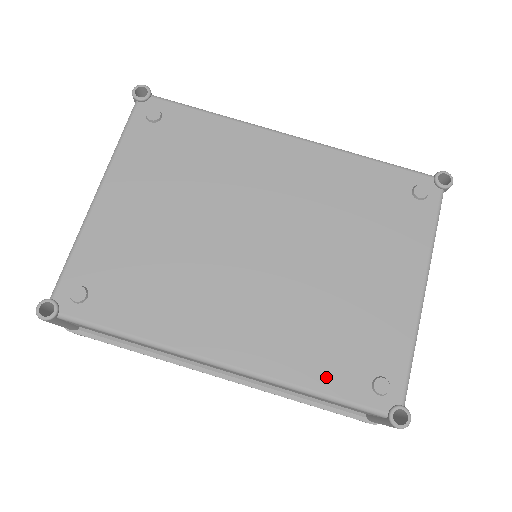
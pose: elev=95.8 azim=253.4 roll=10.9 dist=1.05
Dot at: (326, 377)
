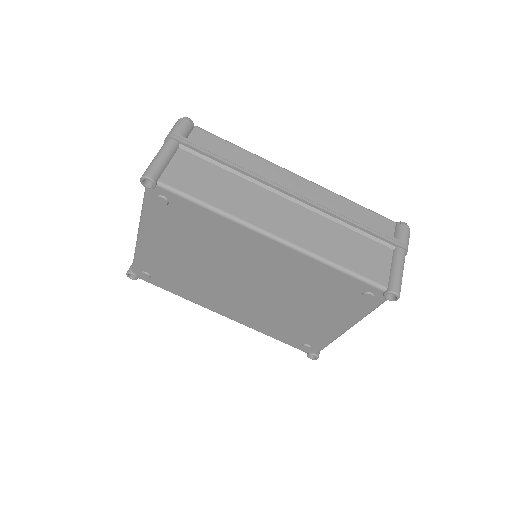
Dot at: (278, 336)
